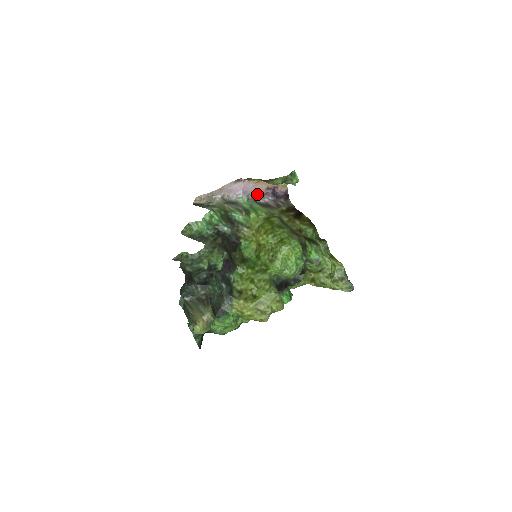
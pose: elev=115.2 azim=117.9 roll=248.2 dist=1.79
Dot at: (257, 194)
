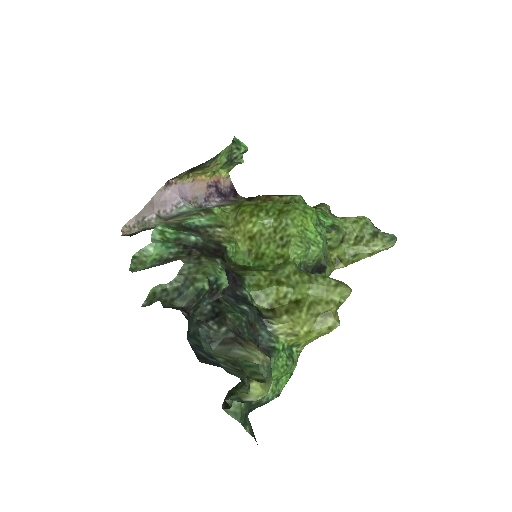
Dot at: (199, 199)
